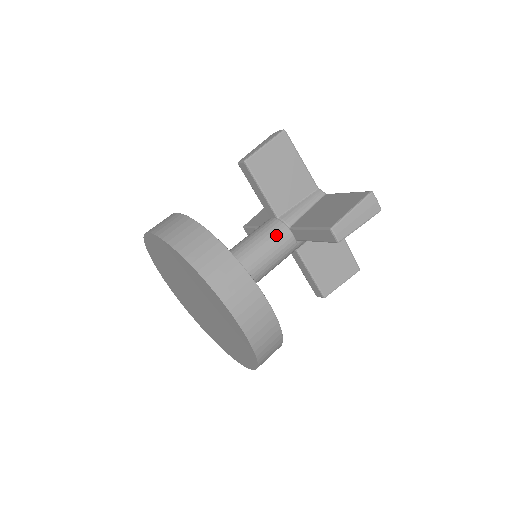
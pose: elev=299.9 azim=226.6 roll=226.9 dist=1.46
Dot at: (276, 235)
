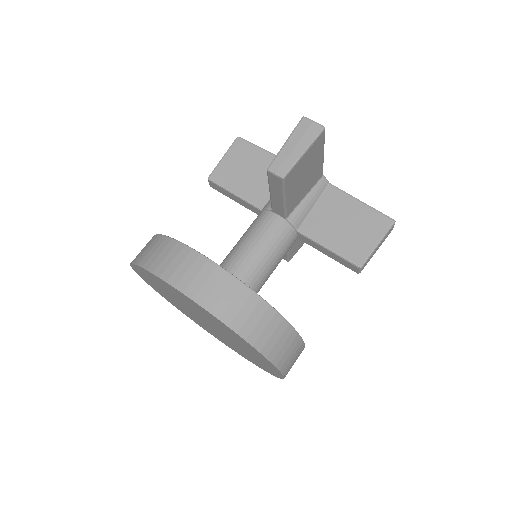
Dot at: (286, 243)
